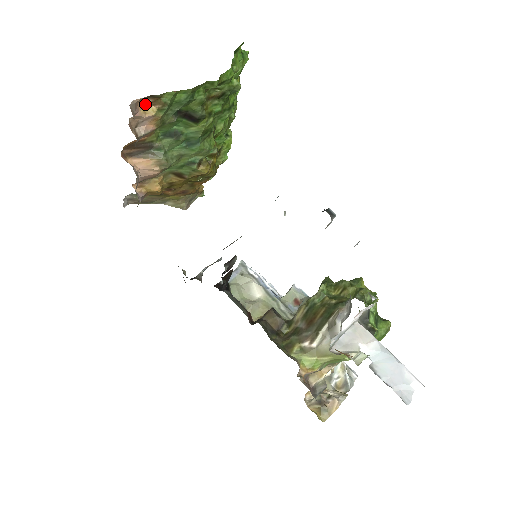
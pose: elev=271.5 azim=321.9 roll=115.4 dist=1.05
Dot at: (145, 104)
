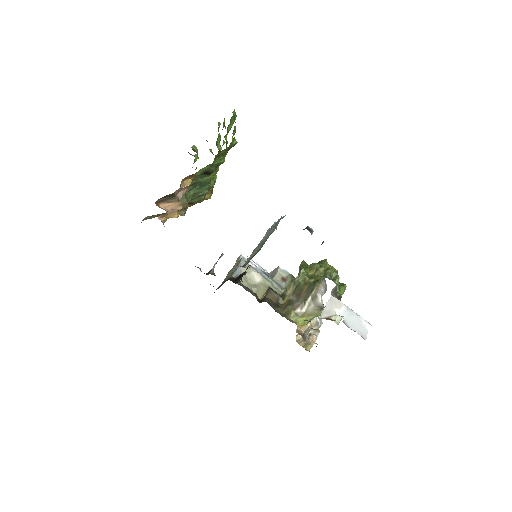
Dot at: (184, 179)
